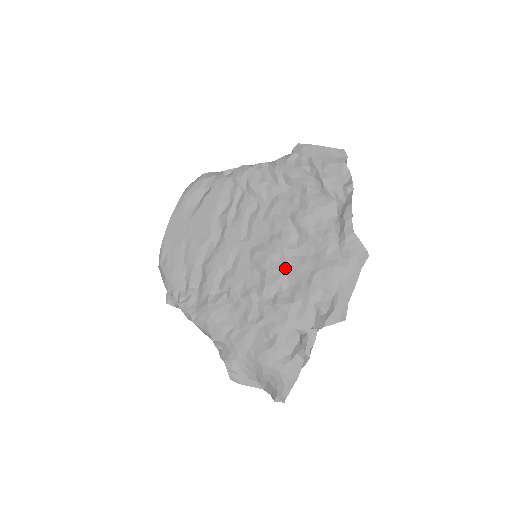
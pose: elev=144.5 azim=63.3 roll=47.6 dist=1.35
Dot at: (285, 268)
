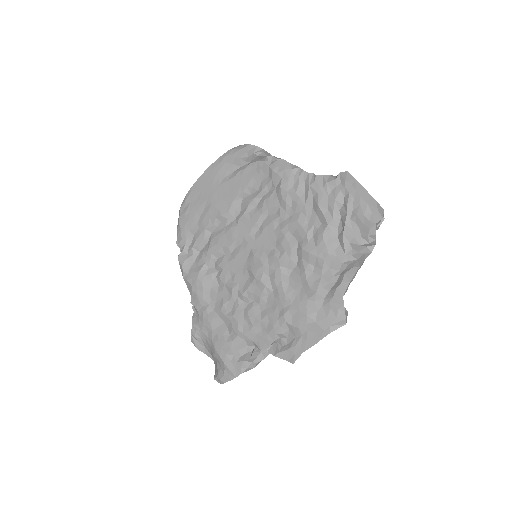
Dot at: (270, 286)
